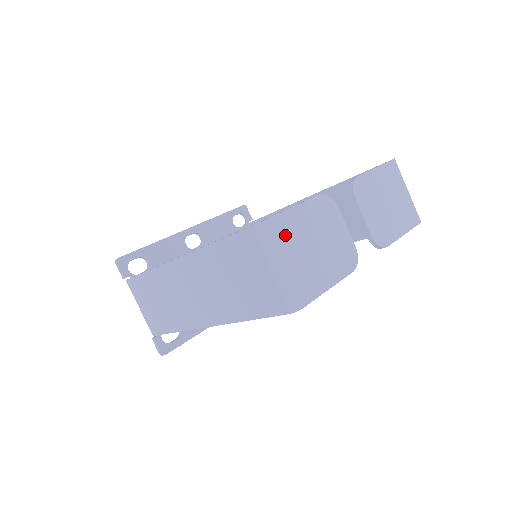
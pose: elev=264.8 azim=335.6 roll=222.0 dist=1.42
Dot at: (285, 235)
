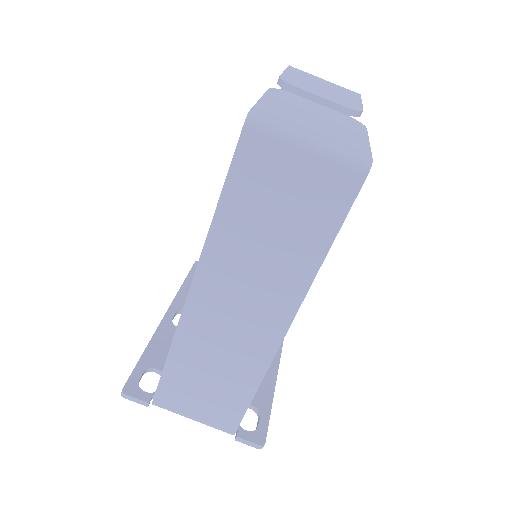
Dot at: (282, 116)
